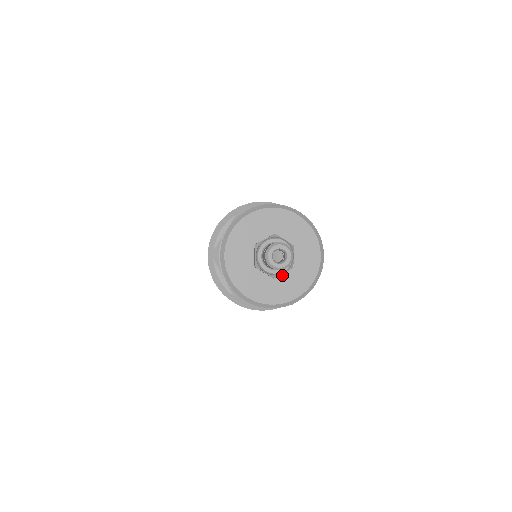
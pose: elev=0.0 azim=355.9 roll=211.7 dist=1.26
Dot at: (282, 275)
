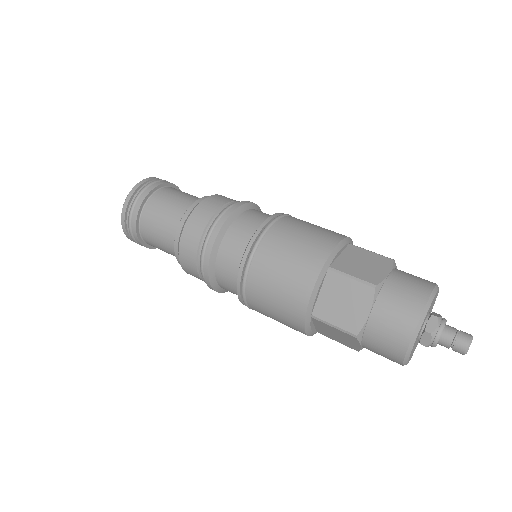
Dot at: occluded
